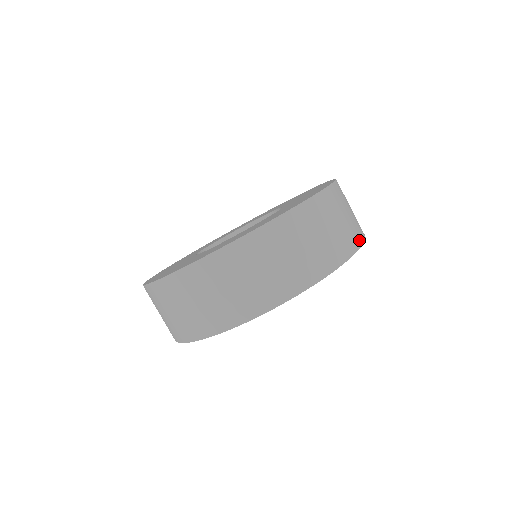
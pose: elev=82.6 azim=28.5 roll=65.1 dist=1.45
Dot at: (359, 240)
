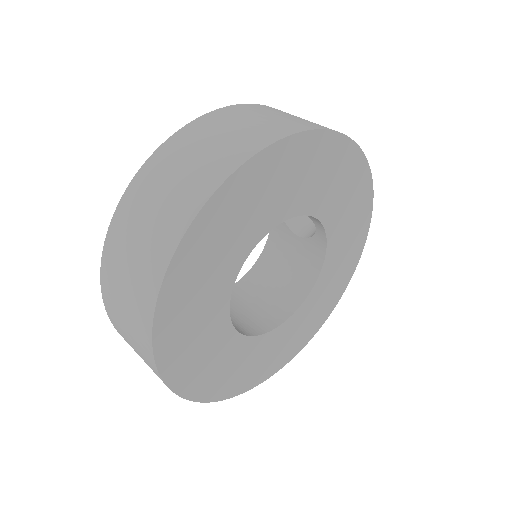
Dot at: (308, 127)
